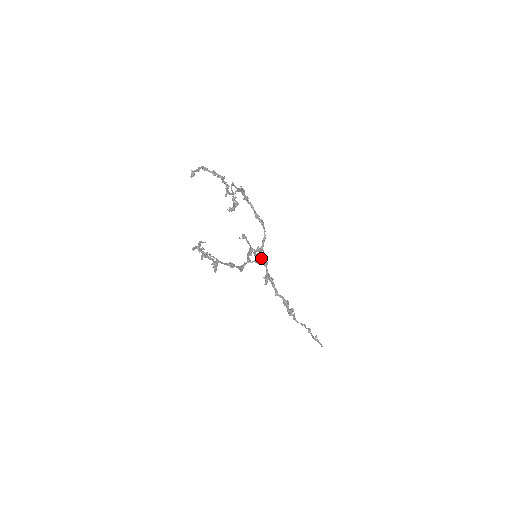
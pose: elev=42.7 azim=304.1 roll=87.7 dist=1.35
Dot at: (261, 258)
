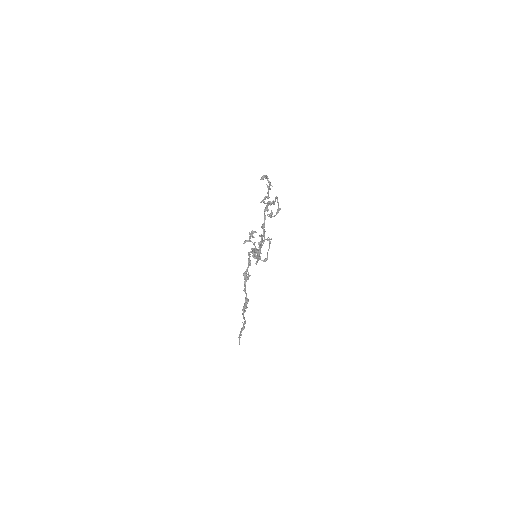
Dot at: (249, 258)
